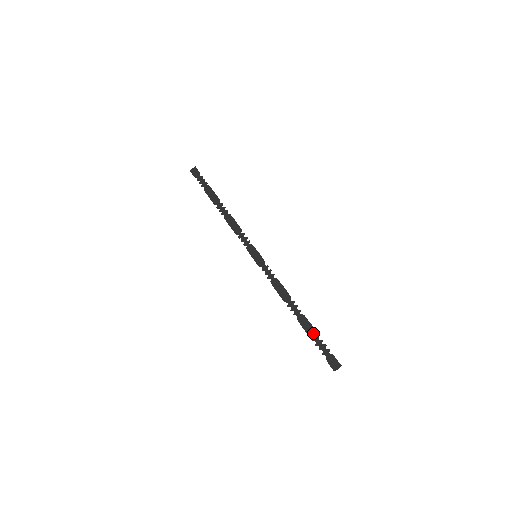
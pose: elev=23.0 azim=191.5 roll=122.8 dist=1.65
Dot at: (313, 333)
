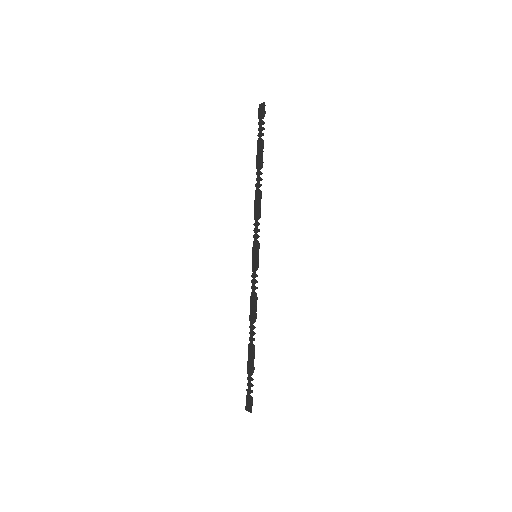
Dot at: (250, 368)
